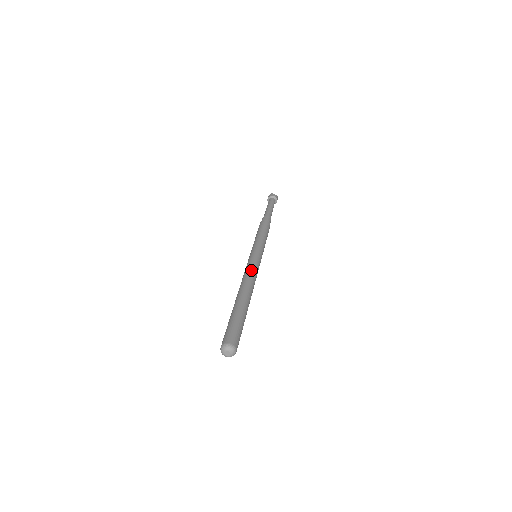
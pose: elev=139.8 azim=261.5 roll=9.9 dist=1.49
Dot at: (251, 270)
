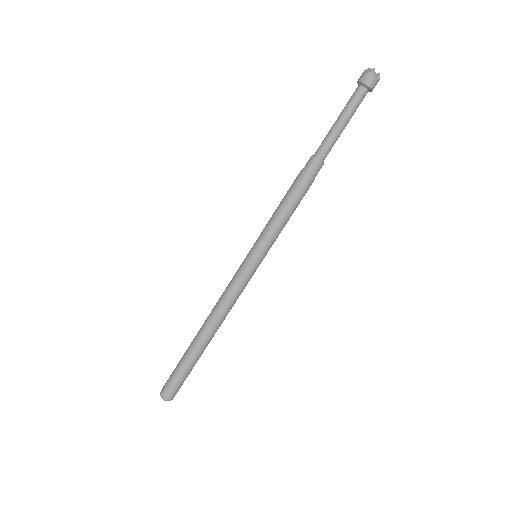
Dot at: (230, 298)
